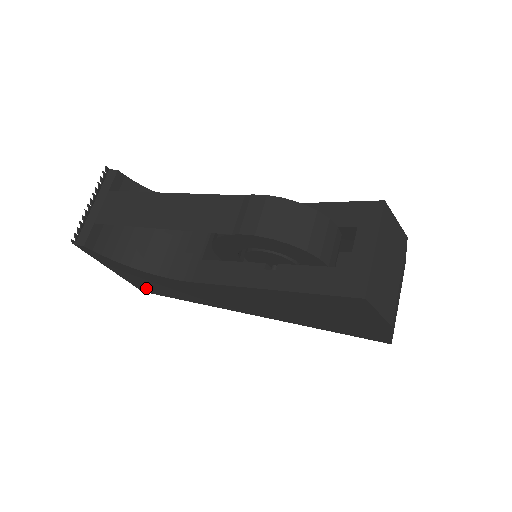
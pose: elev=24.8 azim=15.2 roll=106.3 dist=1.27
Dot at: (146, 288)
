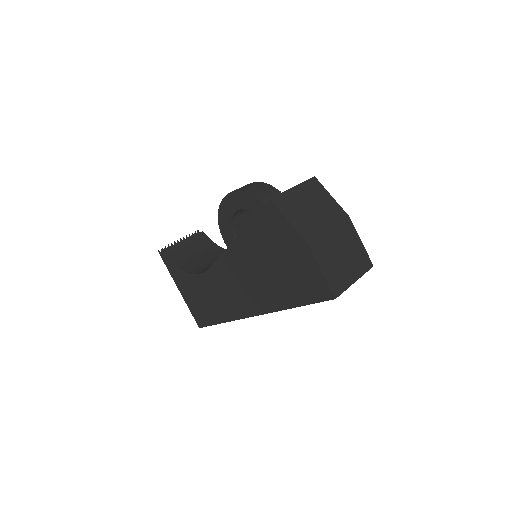
Dot at: (199, 315)
